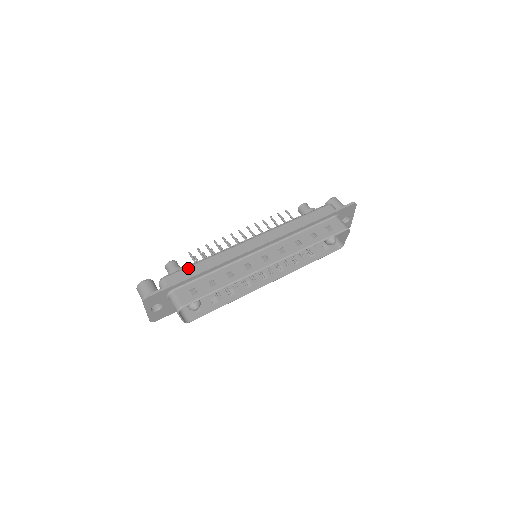
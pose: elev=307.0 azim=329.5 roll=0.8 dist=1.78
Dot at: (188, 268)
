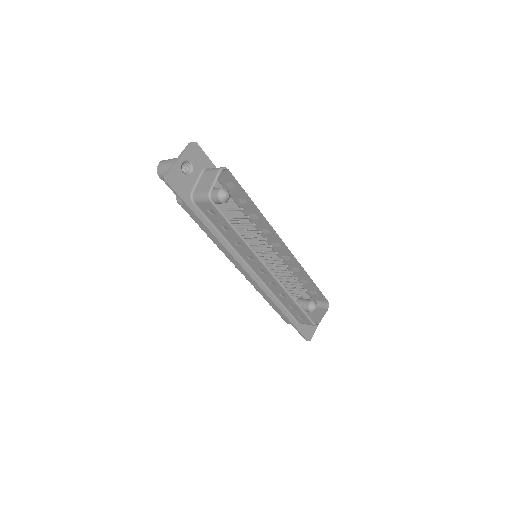
Dot at: occluded
